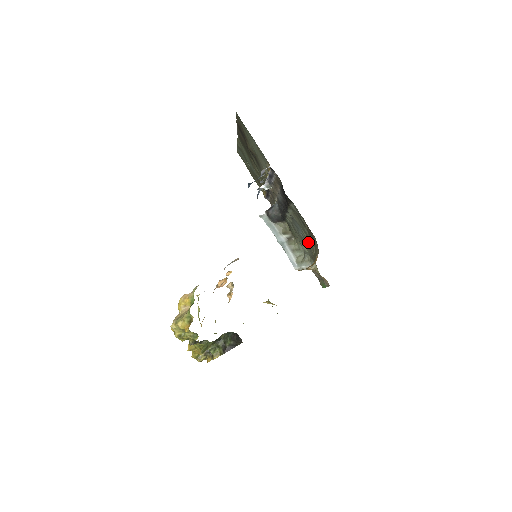
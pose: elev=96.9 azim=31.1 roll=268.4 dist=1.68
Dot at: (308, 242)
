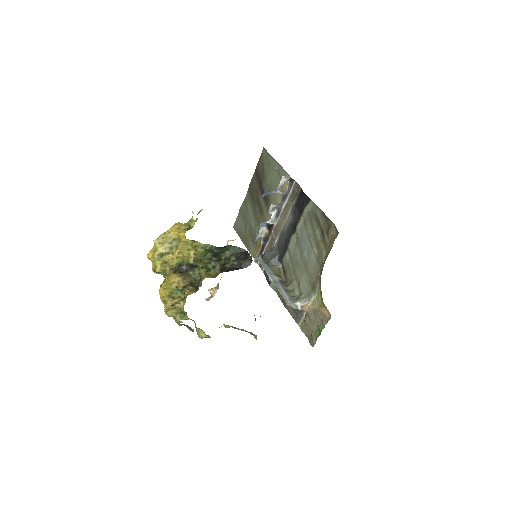
Dot at: (314, 258)
